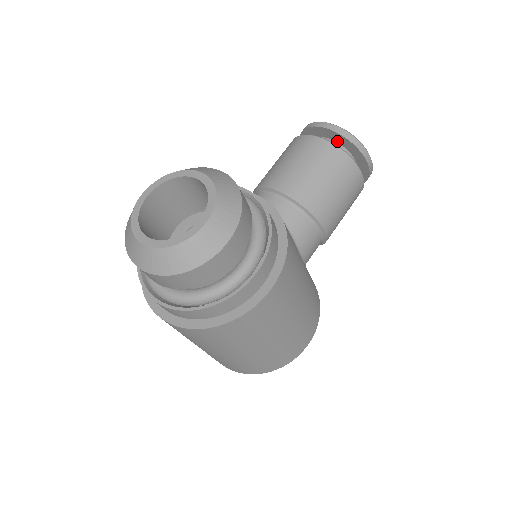
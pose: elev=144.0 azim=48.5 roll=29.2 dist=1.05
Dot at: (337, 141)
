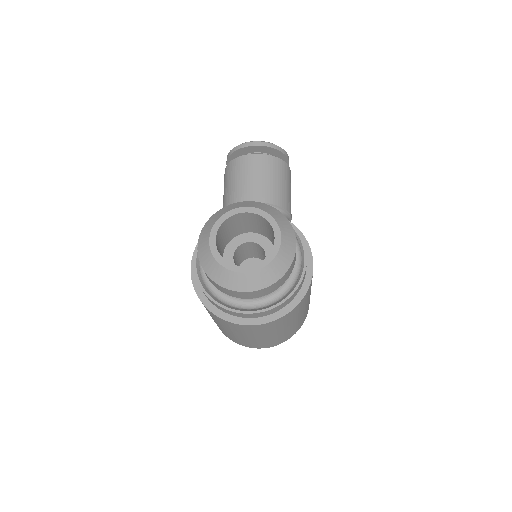
Dot at: (264, 152)
